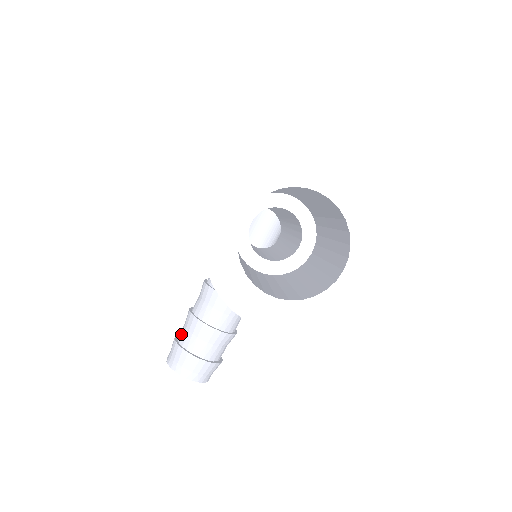
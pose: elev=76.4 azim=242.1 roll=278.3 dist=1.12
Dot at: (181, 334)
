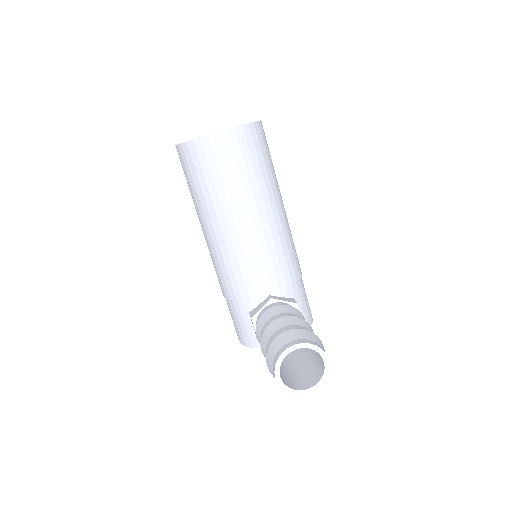
Dot at: occluded
